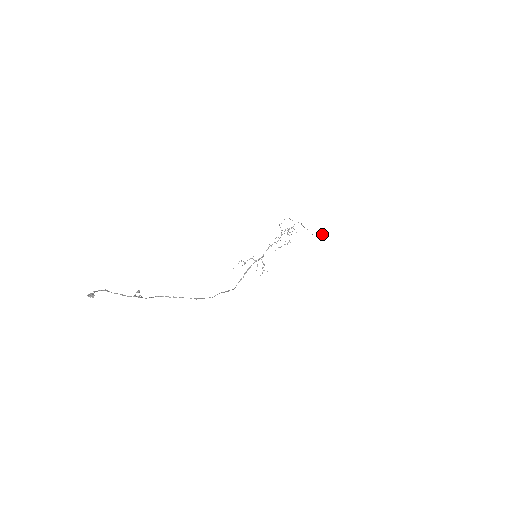
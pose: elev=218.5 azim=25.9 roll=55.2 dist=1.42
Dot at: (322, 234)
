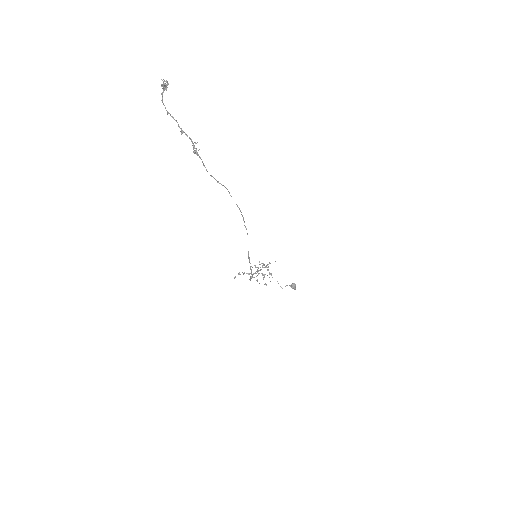
Dot at: (292, 284)
